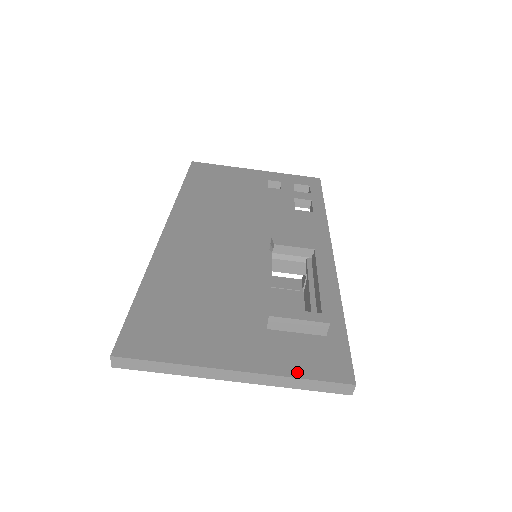
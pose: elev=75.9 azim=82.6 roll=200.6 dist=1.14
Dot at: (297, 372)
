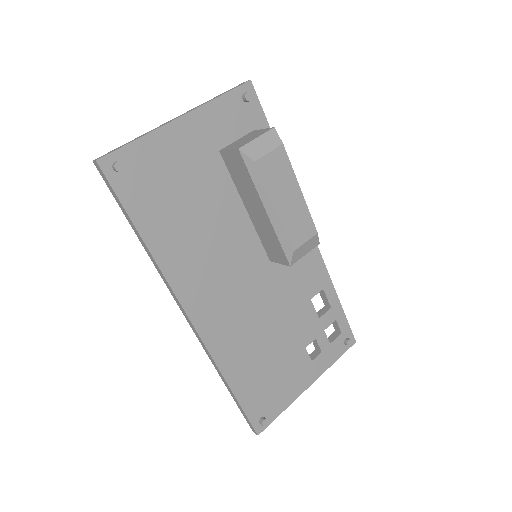
Dot at: occluded
